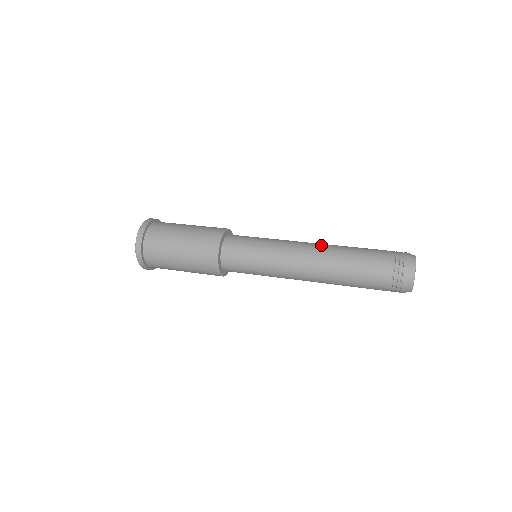
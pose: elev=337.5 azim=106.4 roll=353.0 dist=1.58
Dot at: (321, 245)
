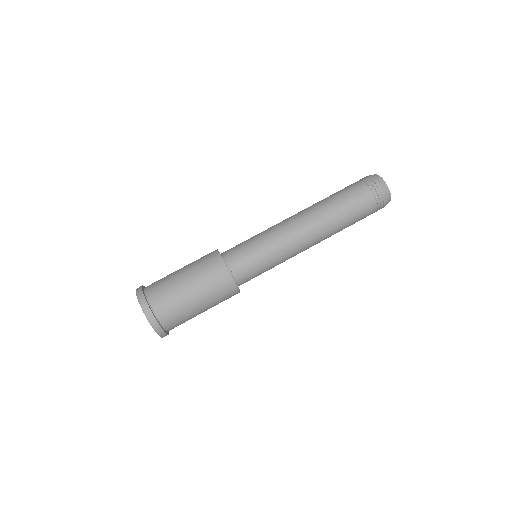
Dot at: (315, 225)
